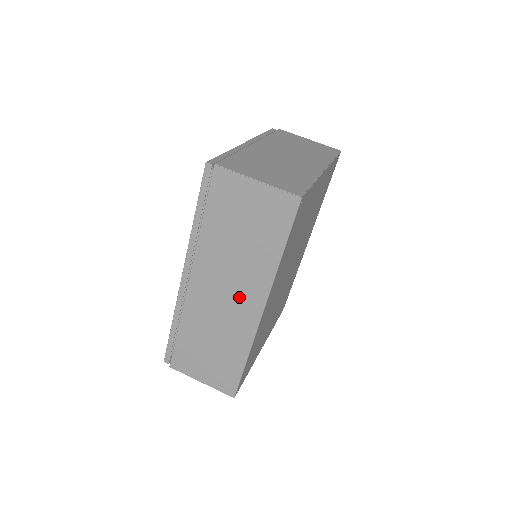
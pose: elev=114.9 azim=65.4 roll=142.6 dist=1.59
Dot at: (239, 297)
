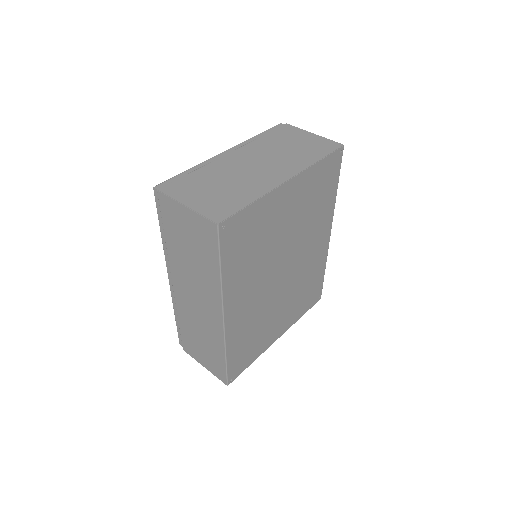
Dot at: (205, 304)
